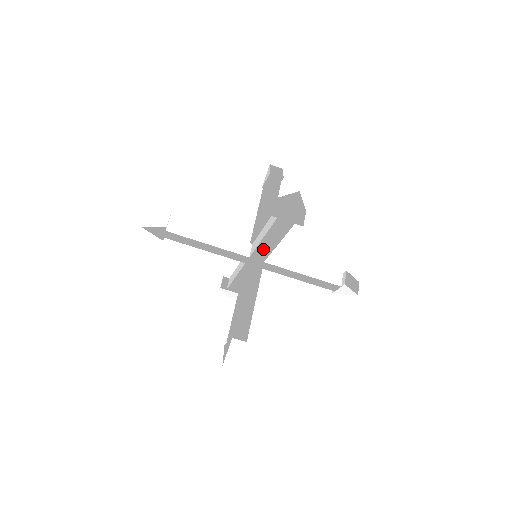
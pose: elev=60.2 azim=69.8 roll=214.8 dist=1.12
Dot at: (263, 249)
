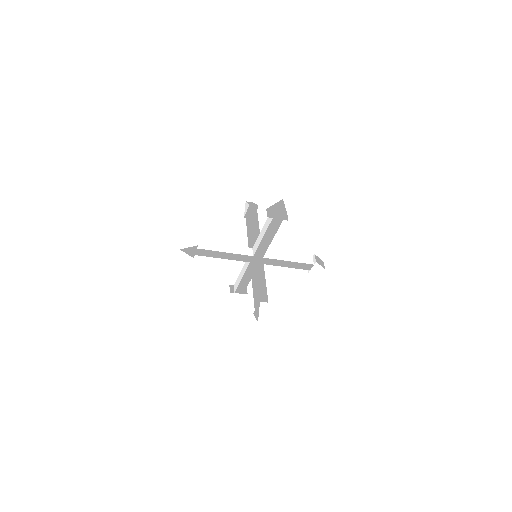
Dot at: (263, 246)
